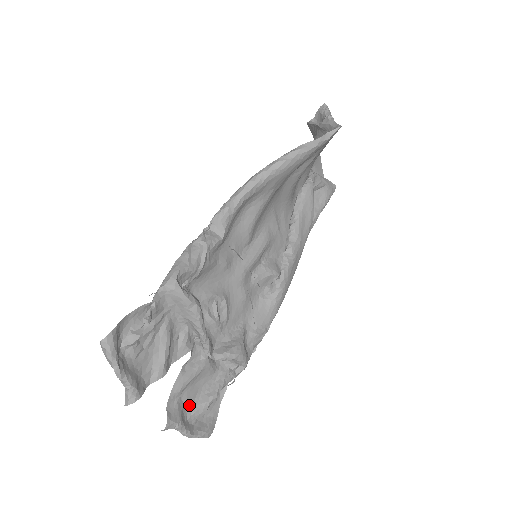
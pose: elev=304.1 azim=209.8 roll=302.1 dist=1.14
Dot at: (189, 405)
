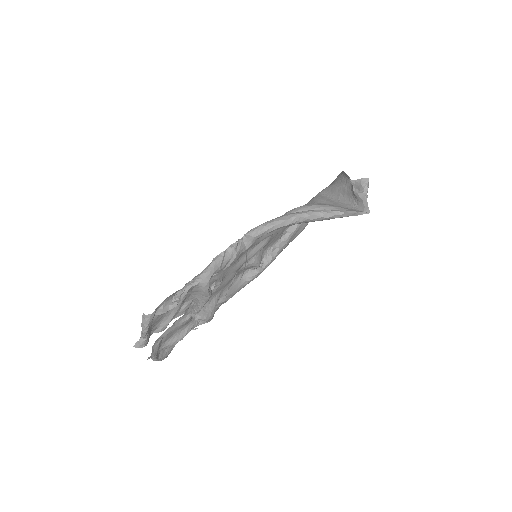
Dot at: (164, 342)
